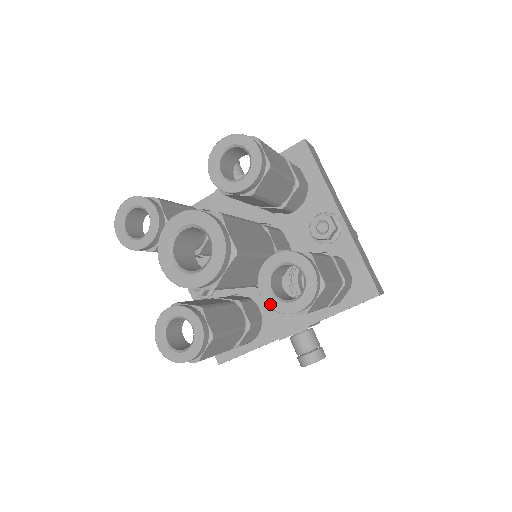
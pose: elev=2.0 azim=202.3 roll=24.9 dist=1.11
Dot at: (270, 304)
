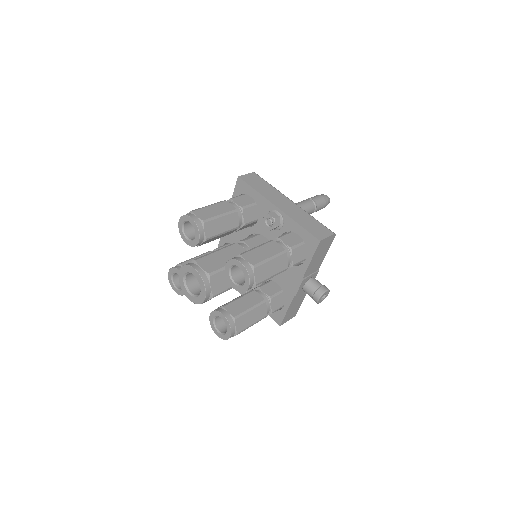
Dot at: (238, 290)
